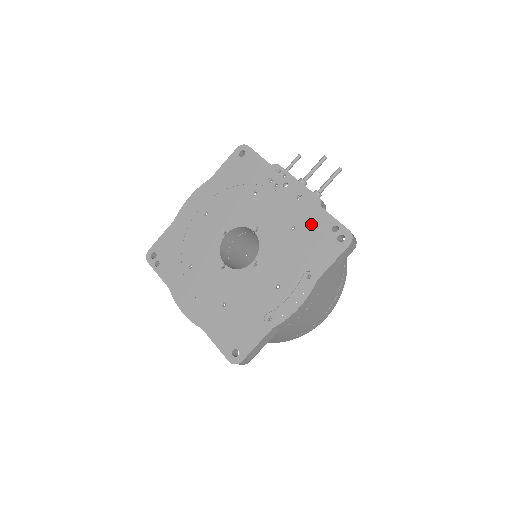
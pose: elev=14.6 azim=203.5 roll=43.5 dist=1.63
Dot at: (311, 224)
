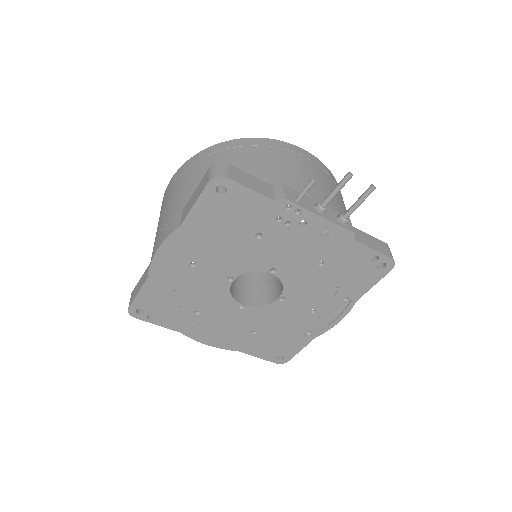
Dot at: (345, 258)
